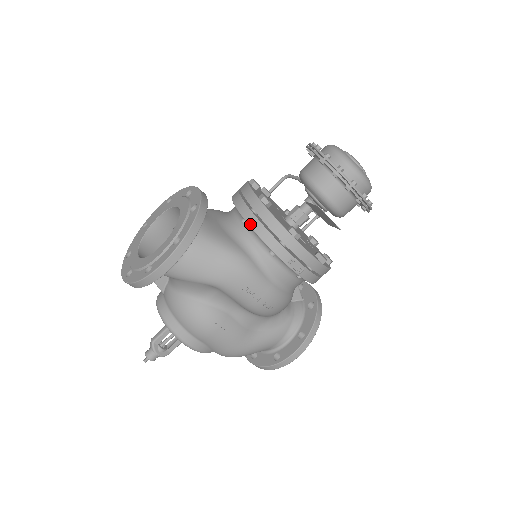
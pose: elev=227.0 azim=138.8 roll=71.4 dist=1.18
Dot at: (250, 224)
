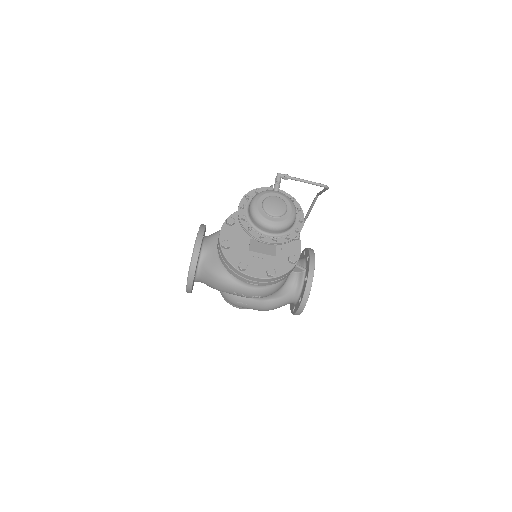
Dot at: (221, 261)
